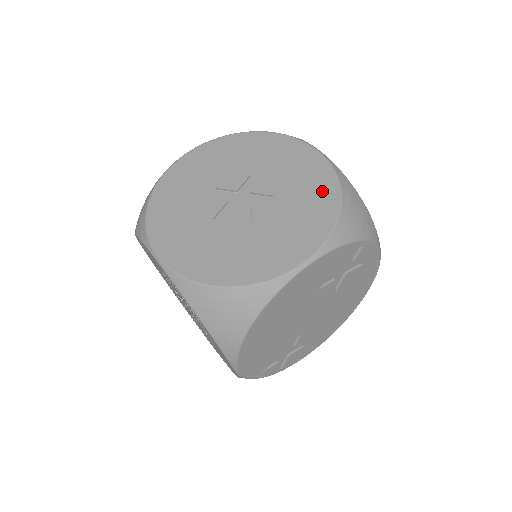
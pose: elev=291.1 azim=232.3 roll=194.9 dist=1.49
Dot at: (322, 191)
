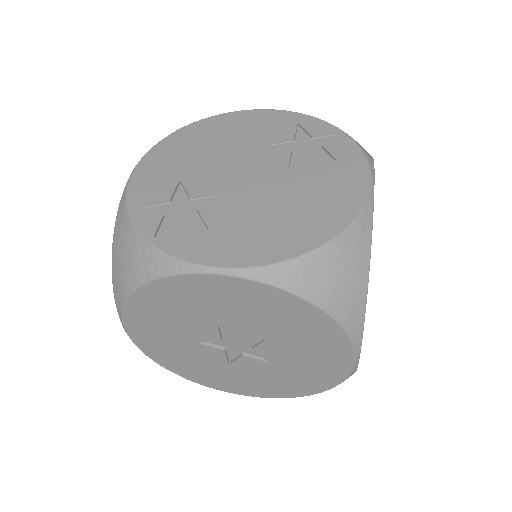
Dot at: occluded
